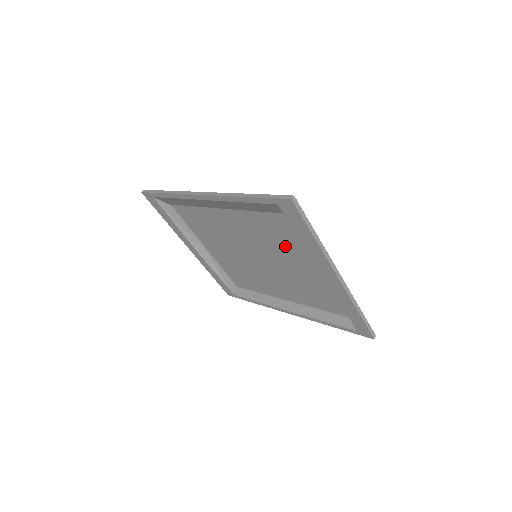
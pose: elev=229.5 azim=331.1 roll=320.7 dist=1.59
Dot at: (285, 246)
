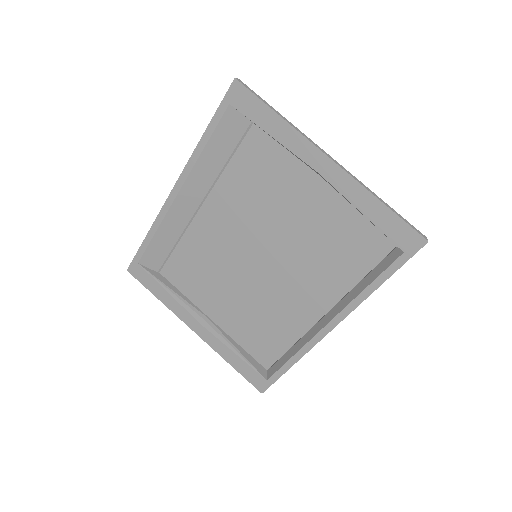
Dot at: (271, 194)
